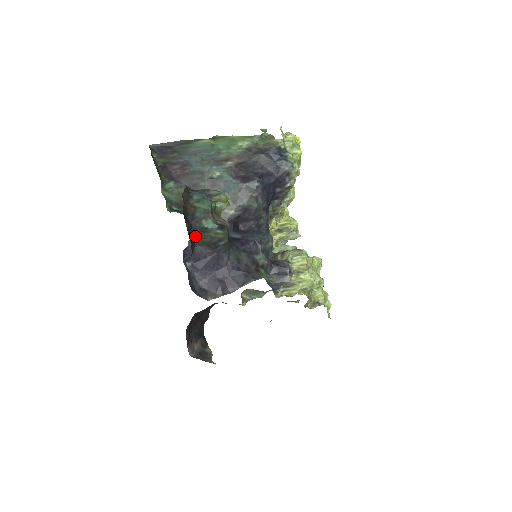
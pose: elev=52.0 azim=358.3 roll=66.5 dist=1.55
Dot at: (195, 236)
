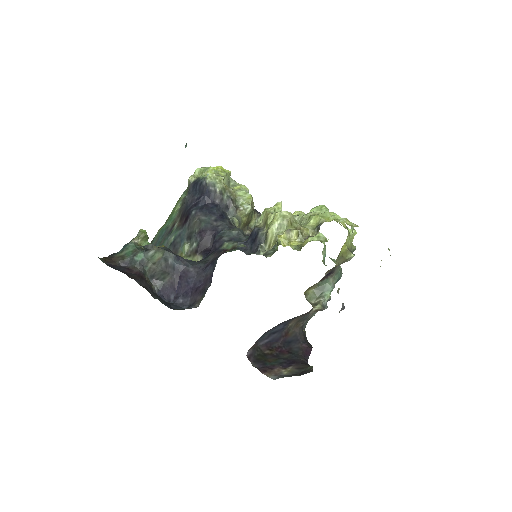
Dot at: (138, 272)
